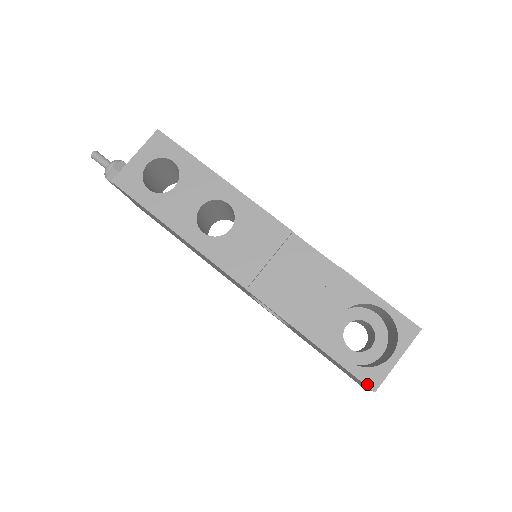
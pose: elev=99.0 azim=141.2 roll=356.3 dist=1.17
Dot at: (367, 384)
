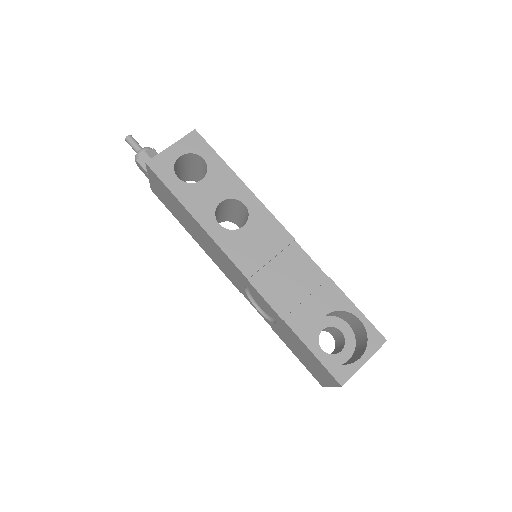
Dot at: (336, 378)
